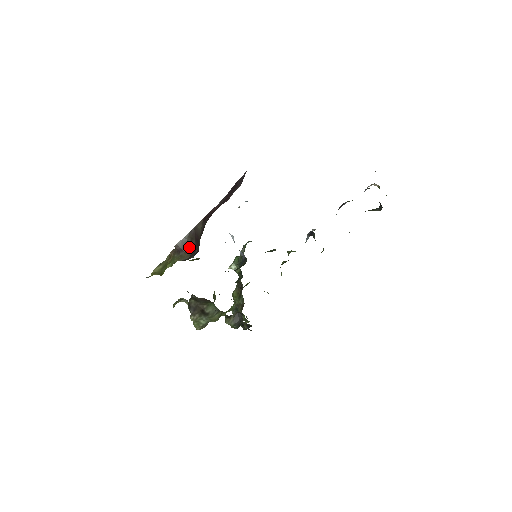
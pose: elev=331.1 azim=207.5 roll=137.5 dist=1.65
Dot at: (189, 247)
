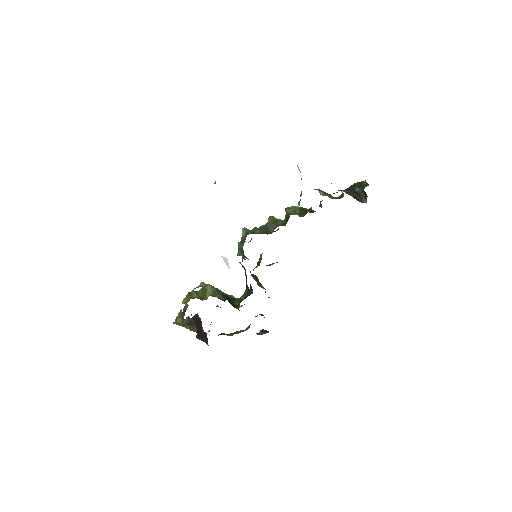
Dot at: occluded
